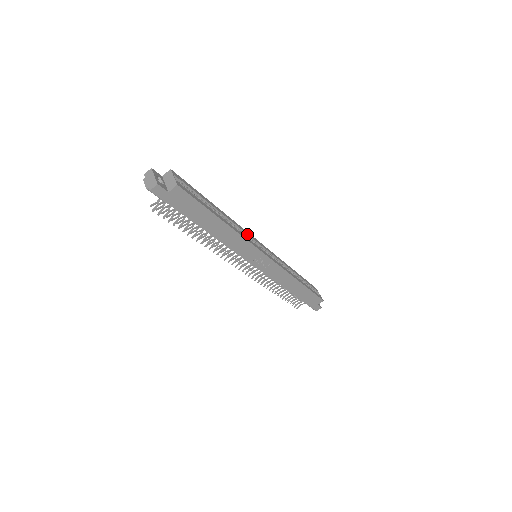
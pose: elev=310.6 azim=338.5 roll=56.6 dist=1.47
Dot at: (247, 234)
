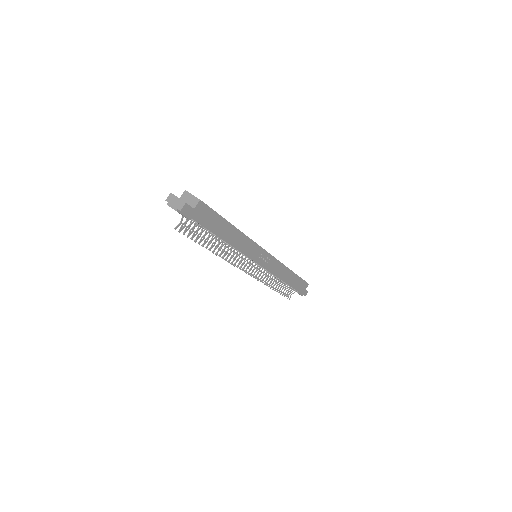
Dot at: occluded
